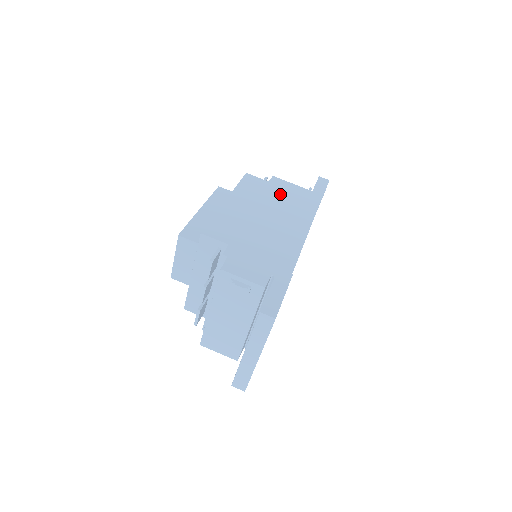
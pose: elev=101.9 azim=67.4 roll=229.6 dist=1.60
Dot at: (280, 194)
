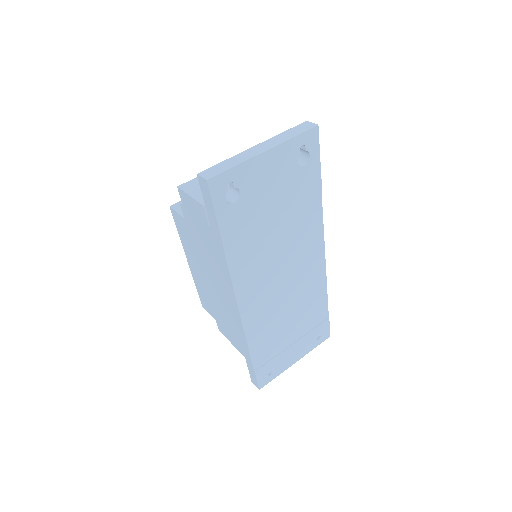
Dot at: occluded
